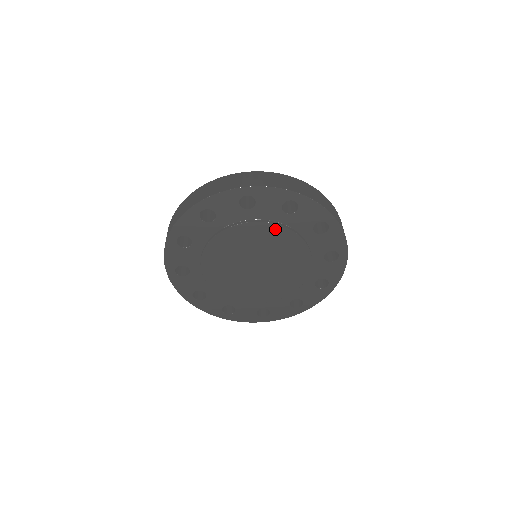
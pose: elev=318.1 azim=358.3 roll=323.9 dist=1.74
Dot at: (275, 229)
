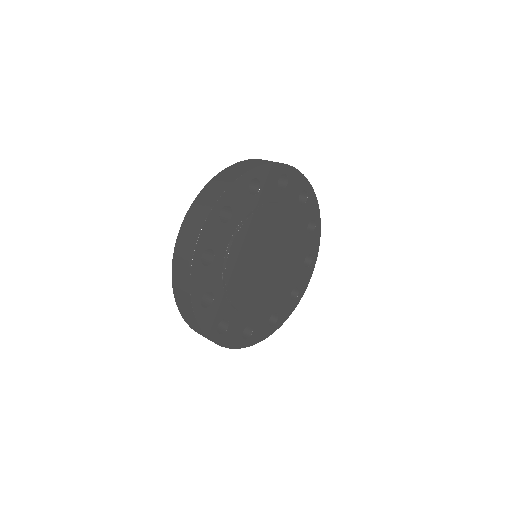
Dot at: (277, 209)
